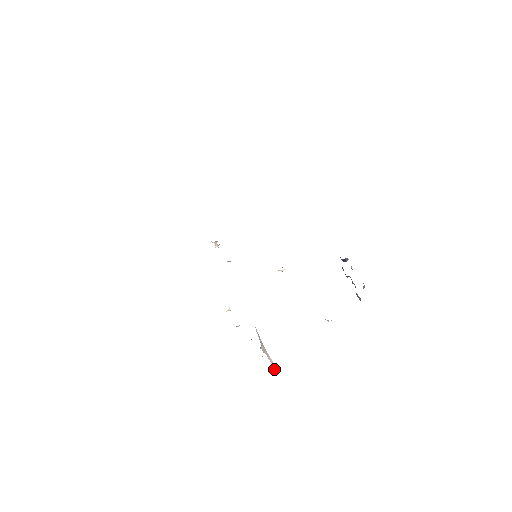
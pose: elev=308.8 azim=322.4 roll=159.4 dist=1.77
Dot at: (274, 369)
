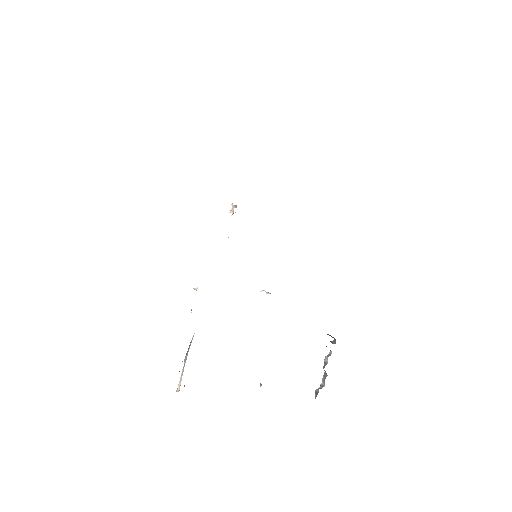
Dot at: (178, 385)
